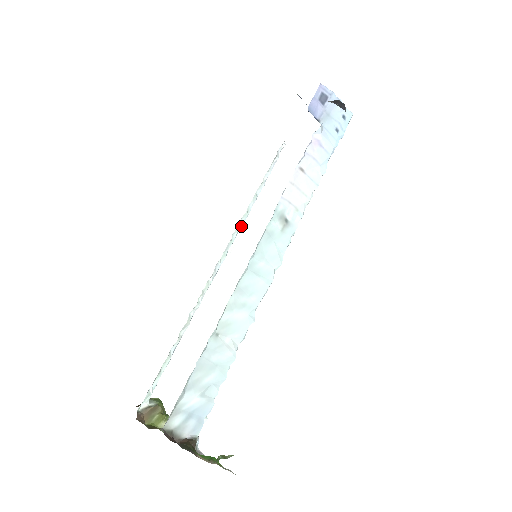
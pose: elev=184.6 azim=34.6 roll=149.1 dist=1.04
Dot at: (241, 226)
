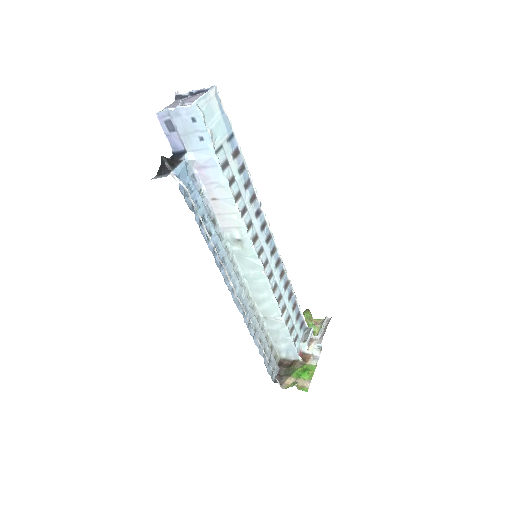
Dot at: occluded
